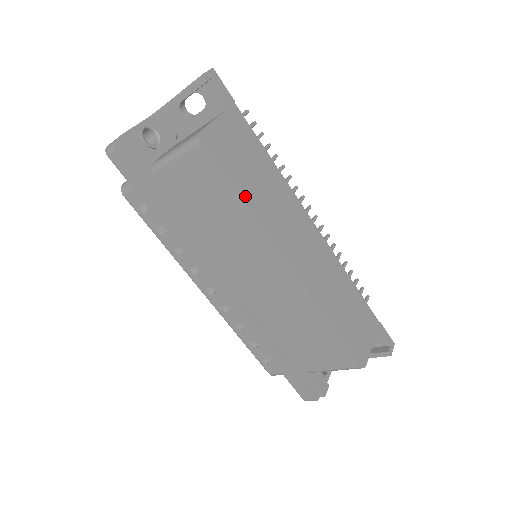
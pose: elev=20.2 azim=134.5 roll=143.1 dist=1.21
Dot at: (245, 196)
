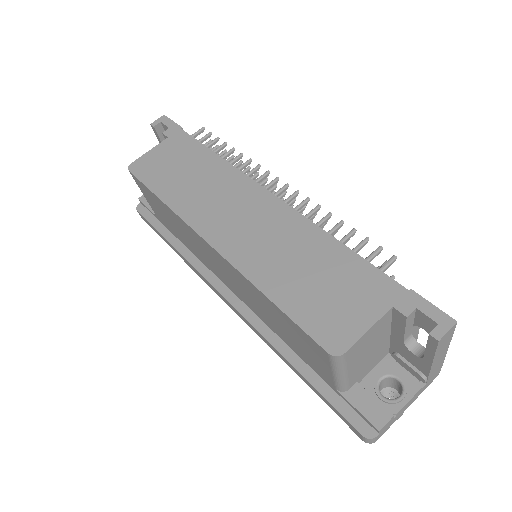
Dot at: (165, 195)
